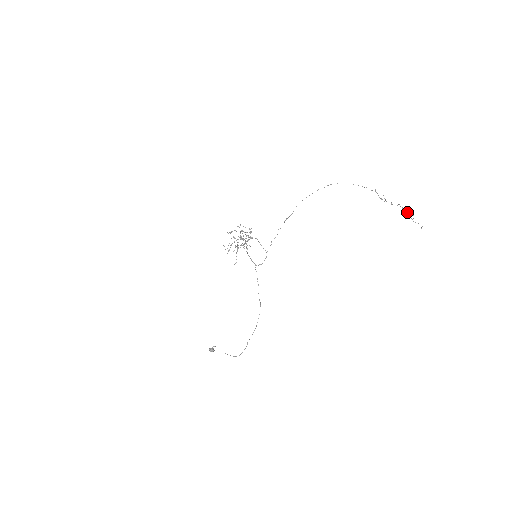
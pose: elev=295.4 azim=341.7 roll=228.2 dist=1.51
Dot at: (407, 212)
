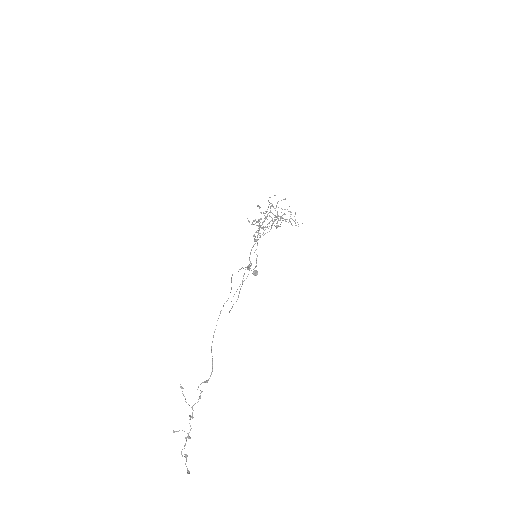
Dot at: (184, 445)
